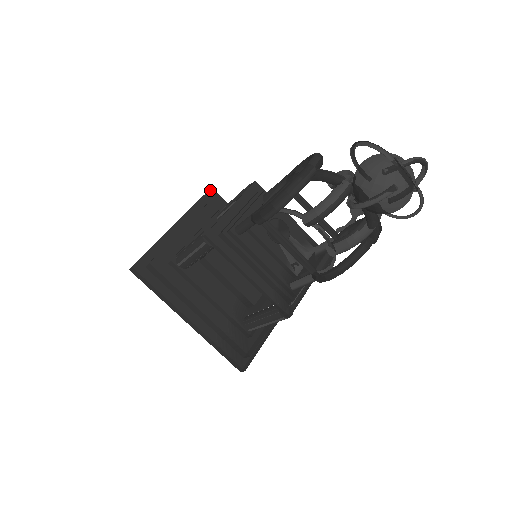
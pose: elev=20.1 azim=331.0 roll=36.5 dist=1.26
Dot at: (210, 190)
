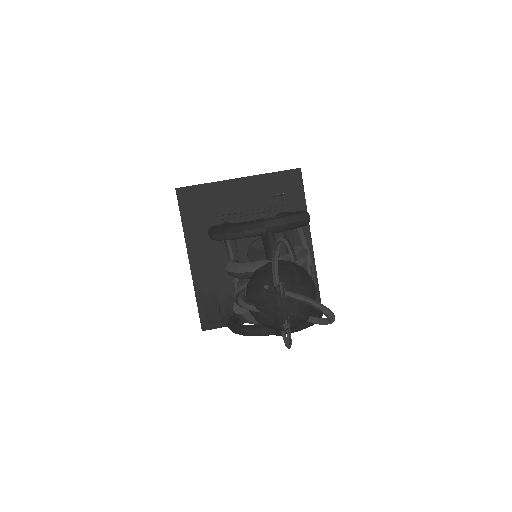
Dot at: (298, 169)
